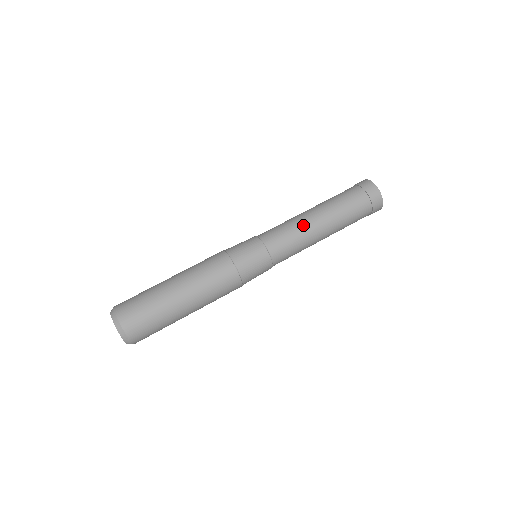
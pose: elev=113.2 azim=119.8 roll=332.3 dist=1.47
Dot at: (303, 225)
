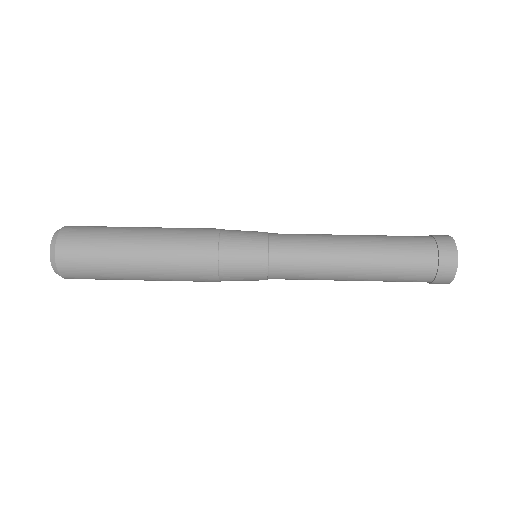
Dot at: (331, 249)
